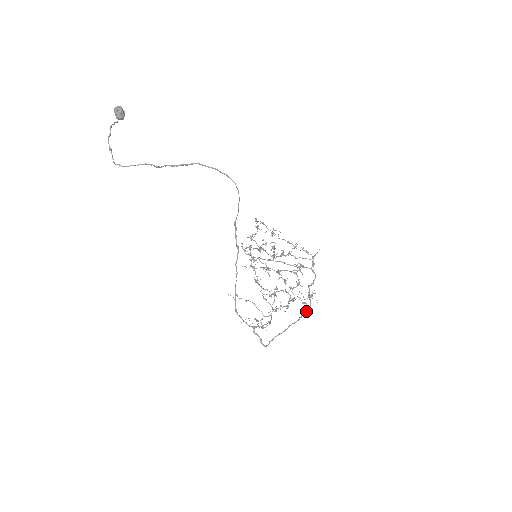
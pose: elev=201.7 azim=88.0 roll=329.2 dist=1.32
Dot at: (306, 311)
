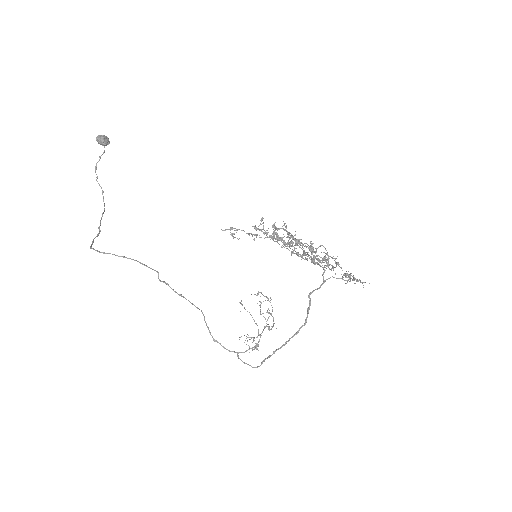
Dot at: (296, 333)
